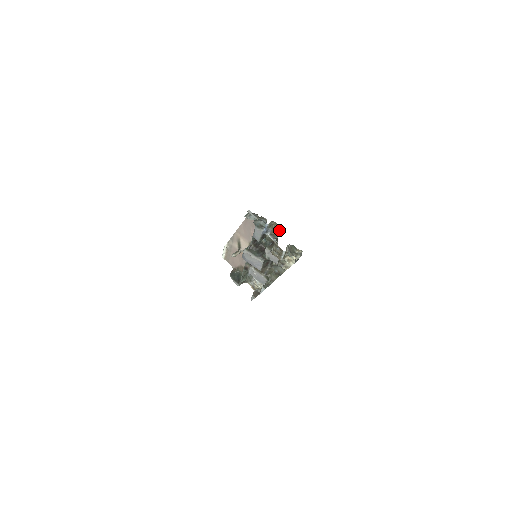
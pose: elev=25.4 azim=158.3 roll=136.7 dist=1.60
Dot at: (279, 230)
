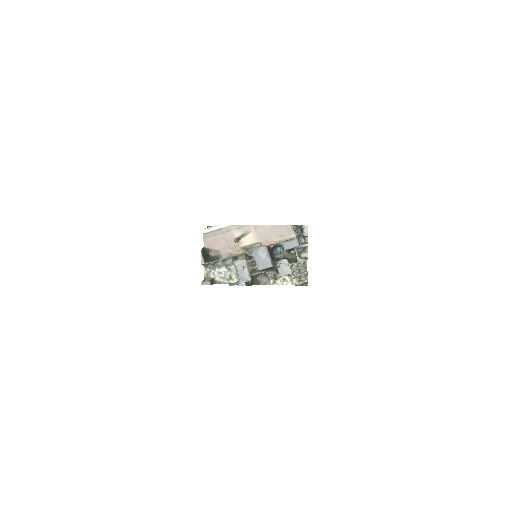
Dot at: (304, 255)
